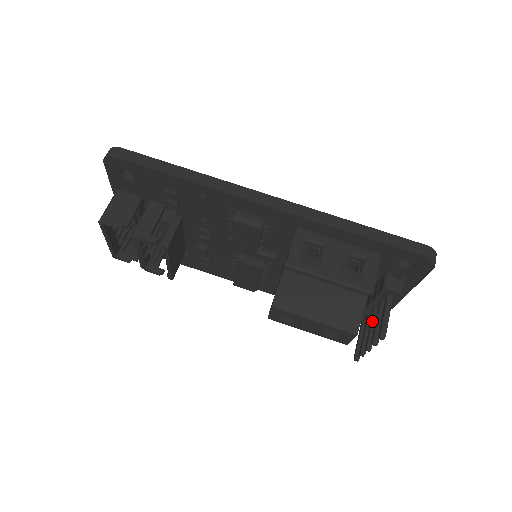
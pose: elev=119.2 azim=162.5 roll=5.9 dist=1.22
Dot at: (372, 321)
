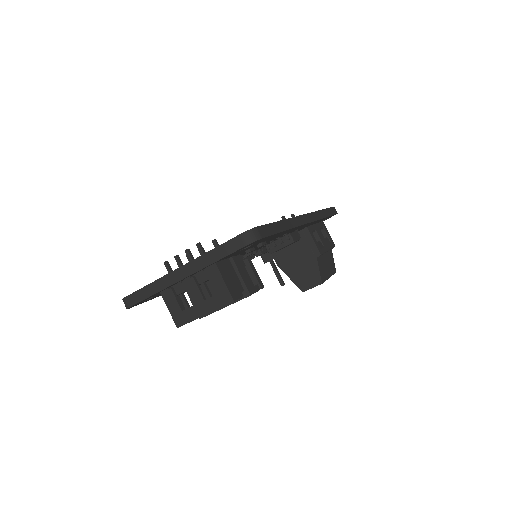
Dot at: occluded
